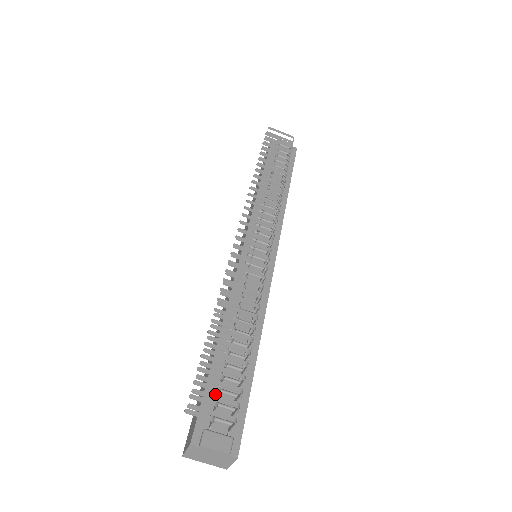
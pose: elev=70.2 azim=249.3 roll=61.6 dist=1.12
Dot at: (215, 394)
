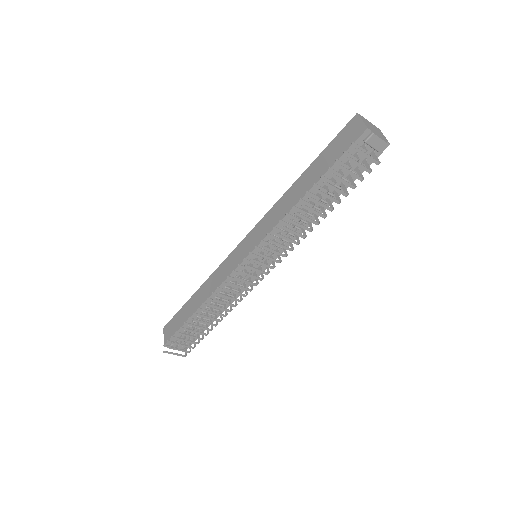
Dot at: (184, 331)
